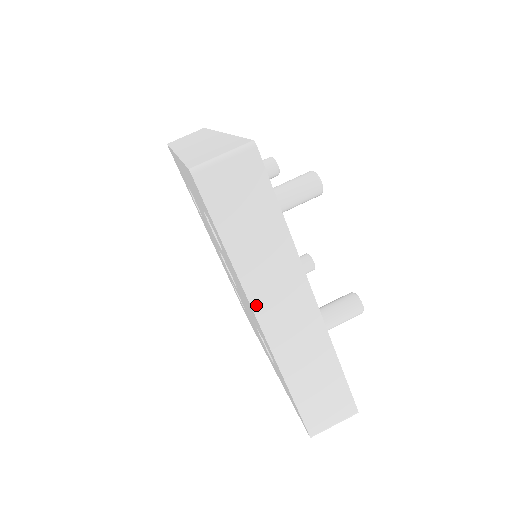
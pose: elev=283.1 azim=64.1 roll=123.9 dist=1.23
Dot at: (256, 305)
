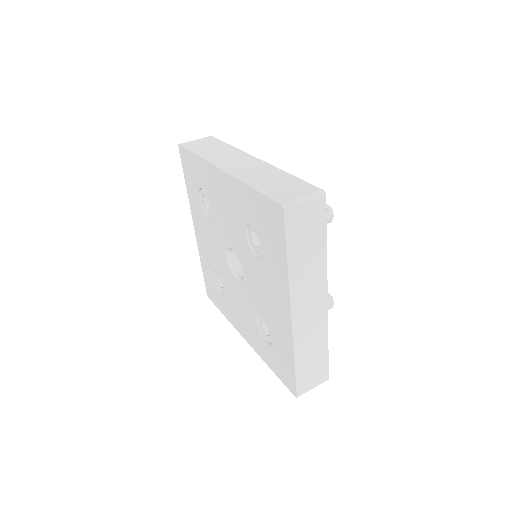
Dot at: (217, 165)
